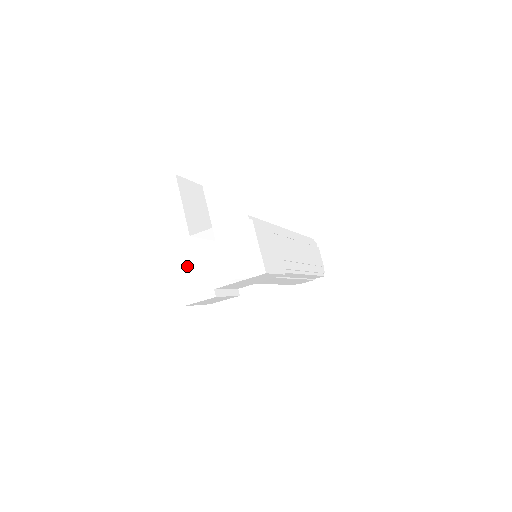
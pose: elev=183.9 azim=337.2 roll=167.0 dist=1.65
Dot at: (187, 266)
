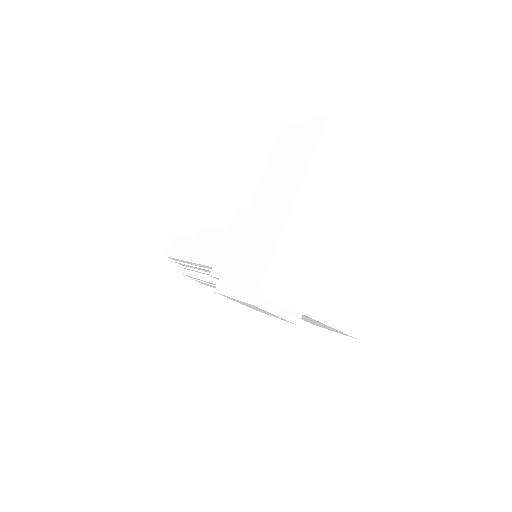
Dot at: (294, 258)
